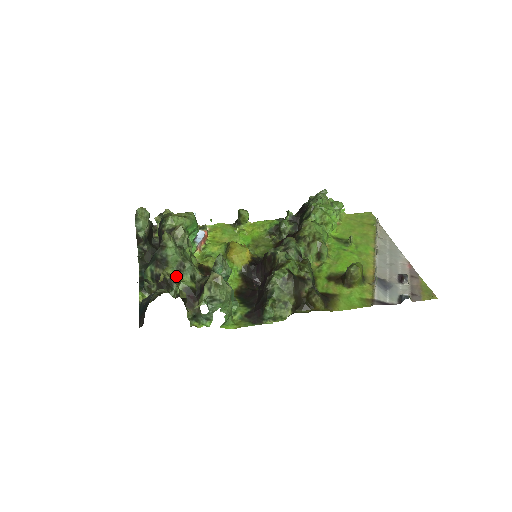
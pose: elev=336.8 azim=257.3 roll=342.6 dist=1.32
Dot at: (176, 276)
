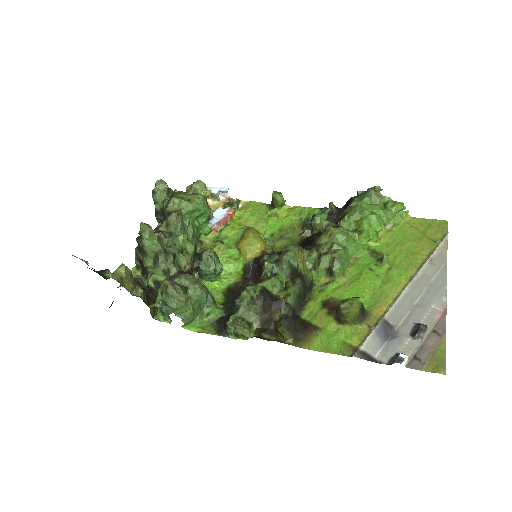
Dot at: (152, 266)
